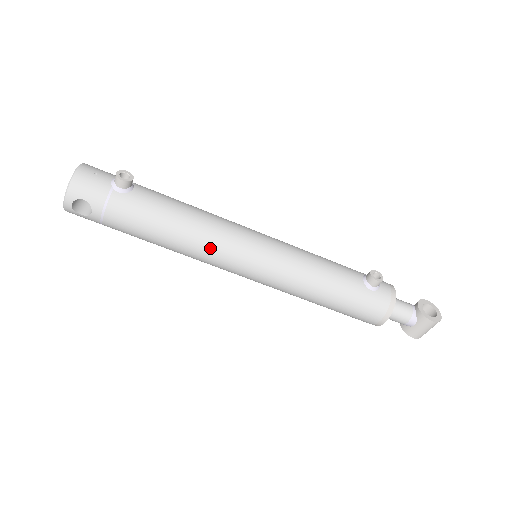
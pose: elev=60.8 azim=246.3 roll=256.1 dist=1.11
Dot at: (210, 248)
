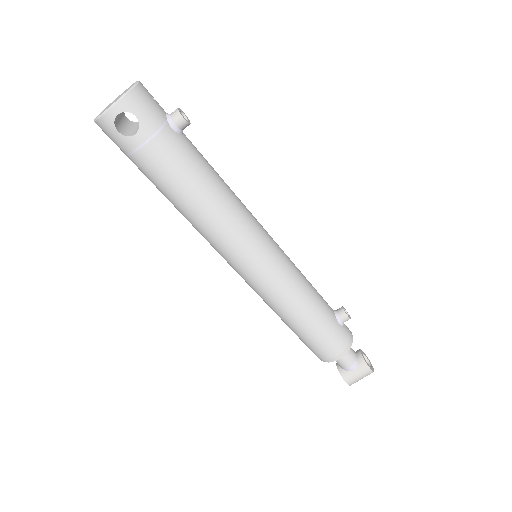
Dot at: (233, 227)
